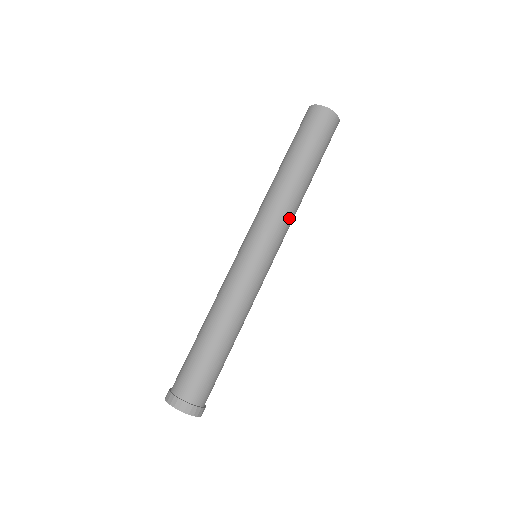
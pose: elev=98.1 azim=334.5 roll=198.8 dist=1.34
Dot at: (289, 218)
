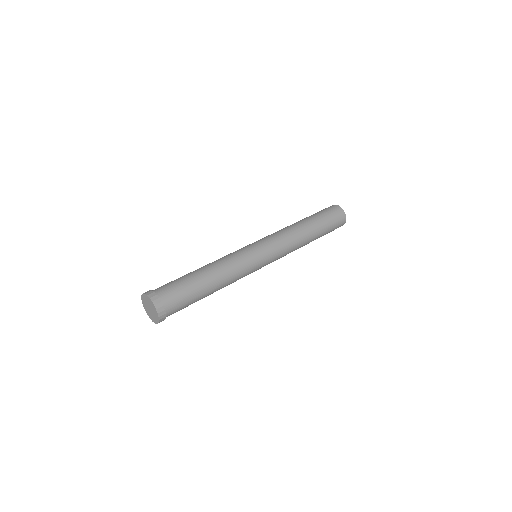
Dot at: (287, 239)
